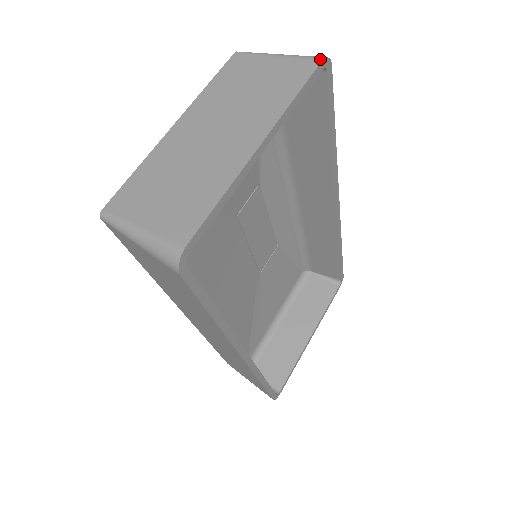
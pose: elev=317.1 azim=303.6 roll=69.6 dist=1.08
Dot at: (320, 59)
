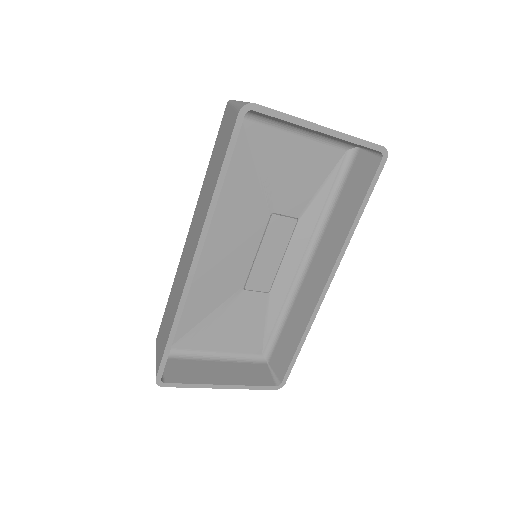
Dot at: (383, 146)
